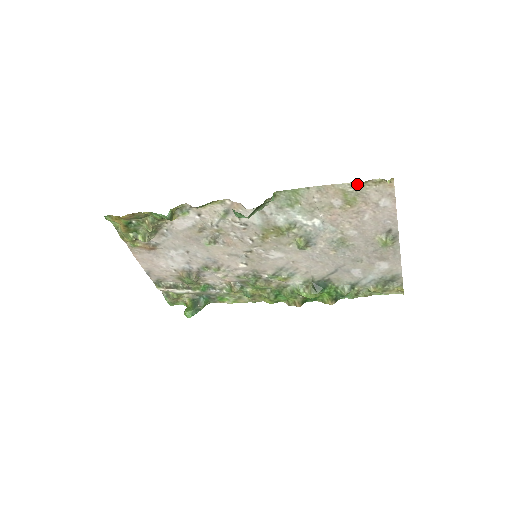
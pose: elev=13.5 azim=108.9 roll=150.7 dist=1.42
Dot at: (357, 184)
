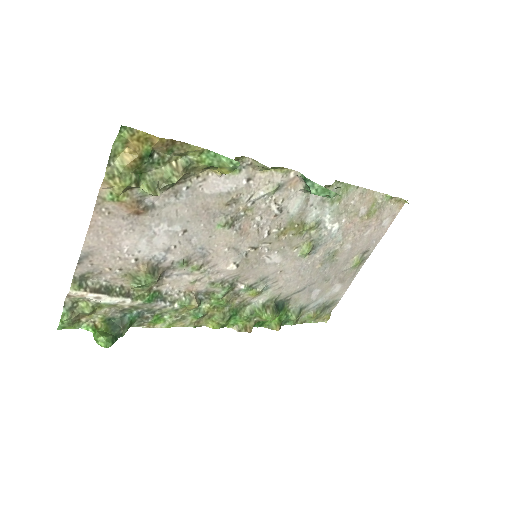
Dot at: (387, 197)
